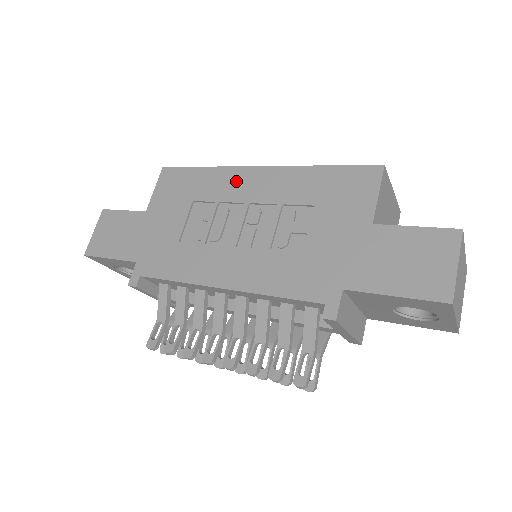
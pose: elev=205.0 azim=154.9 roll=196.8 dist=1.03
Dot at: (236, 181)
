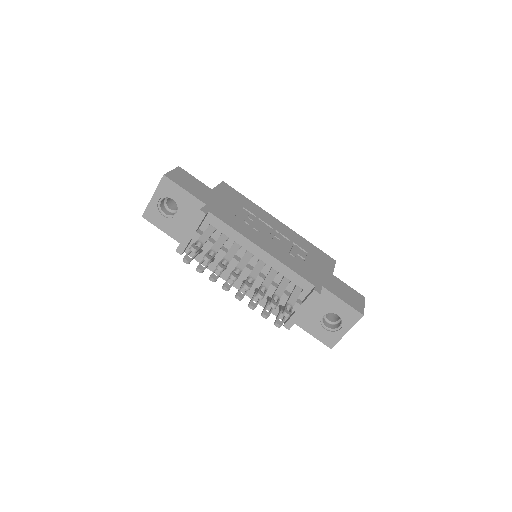
Dot at: (268, 217)
